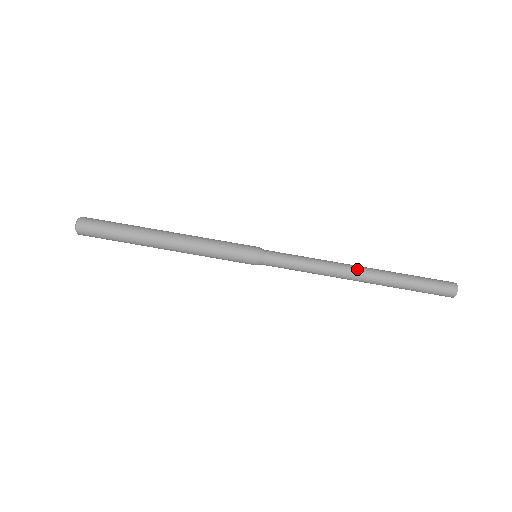
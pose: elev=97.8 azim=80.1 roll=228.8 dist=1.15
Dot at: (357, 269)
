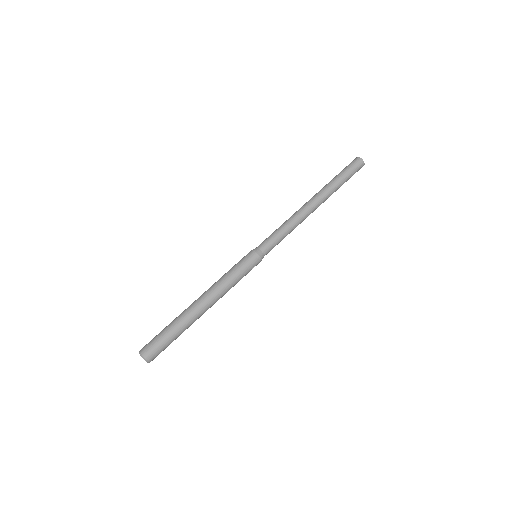
Dot at: (311, 204)
